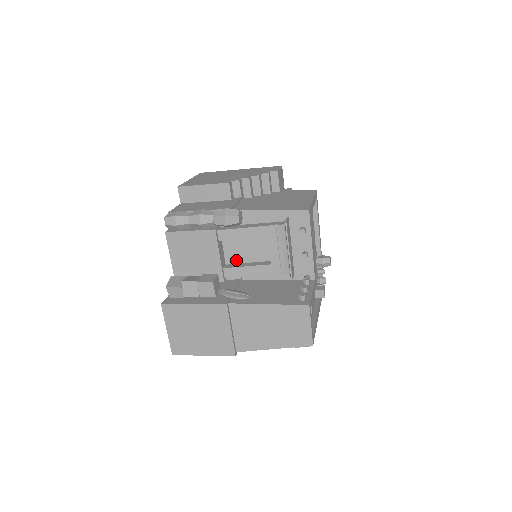
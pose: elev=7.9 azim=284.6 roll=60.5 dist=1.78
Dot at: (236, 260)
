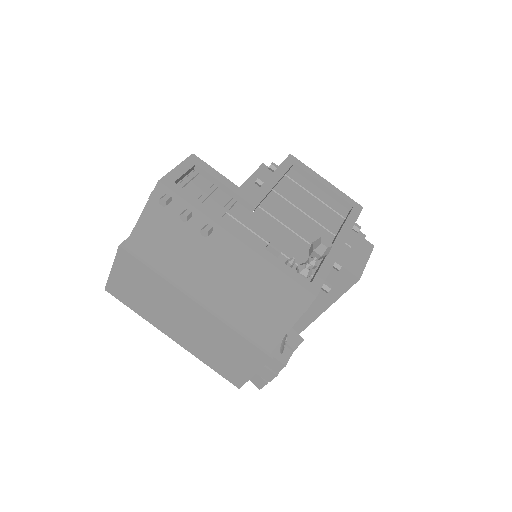
Dot at: occluded
